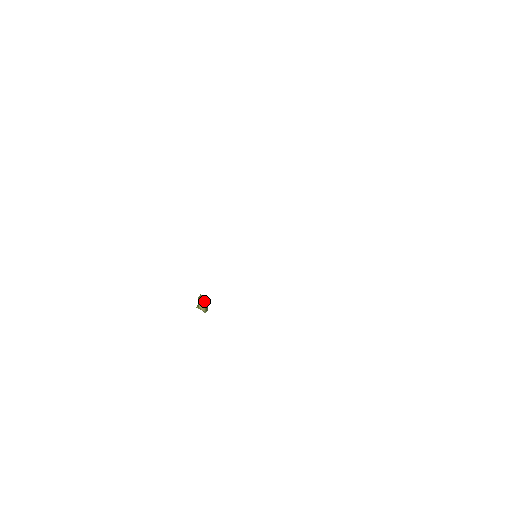
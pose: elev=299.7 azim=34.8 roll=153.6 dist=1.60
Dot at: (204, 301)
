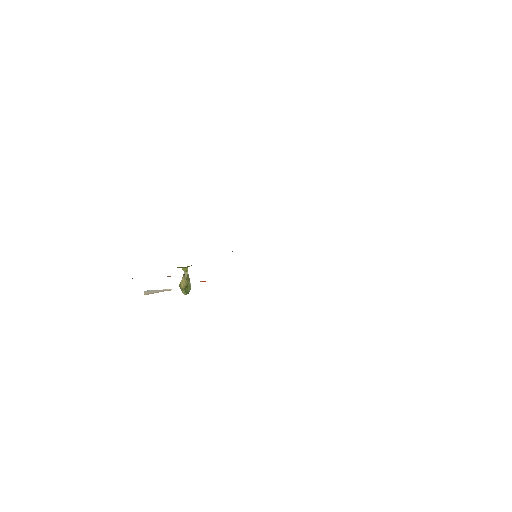
Dot at: (188, 279)
